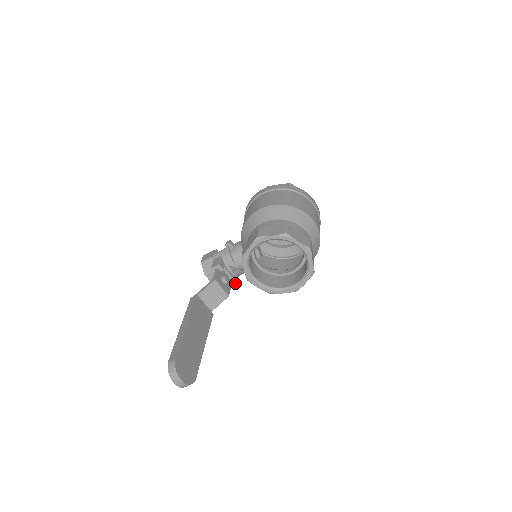
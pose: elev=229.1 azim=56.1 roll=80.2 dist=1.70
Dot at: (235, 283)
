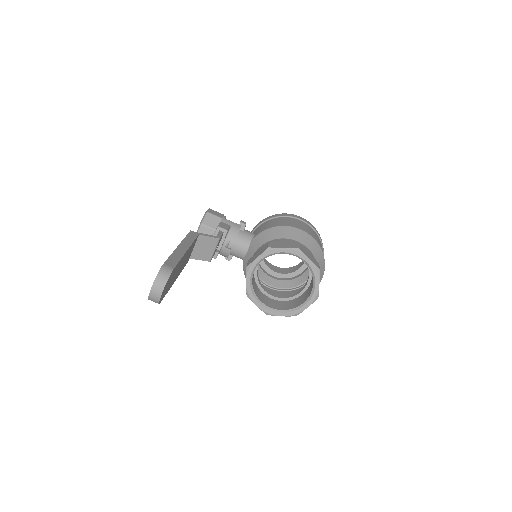
Dot at: occluded
